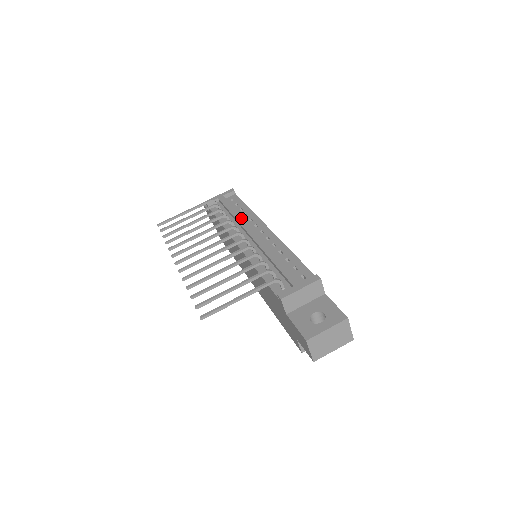
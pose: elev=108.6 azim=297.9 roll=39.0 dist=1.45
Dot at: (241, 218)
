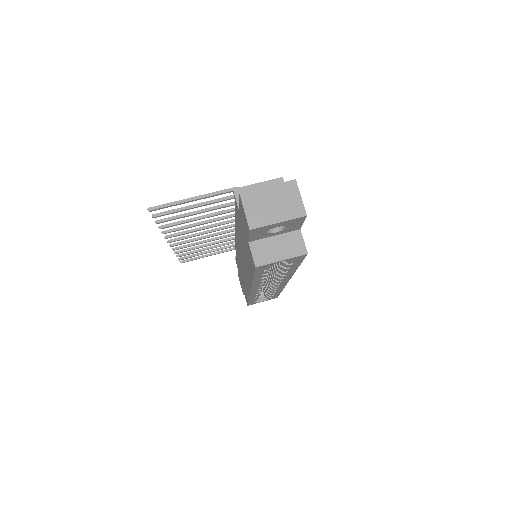
Dot at: occluded
